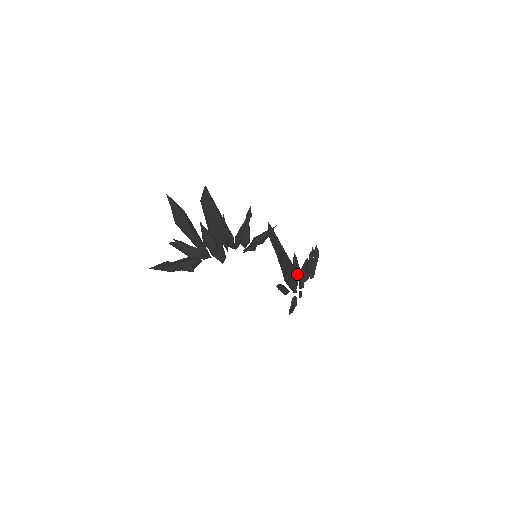
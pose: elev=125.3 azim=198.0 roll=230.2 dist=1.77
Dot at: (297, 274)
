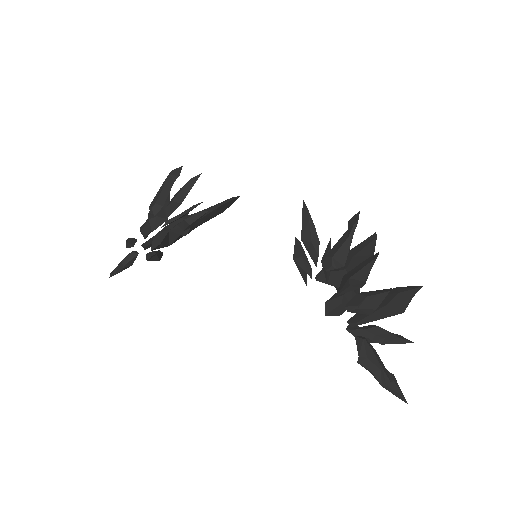
Dot at: (304, 267)
